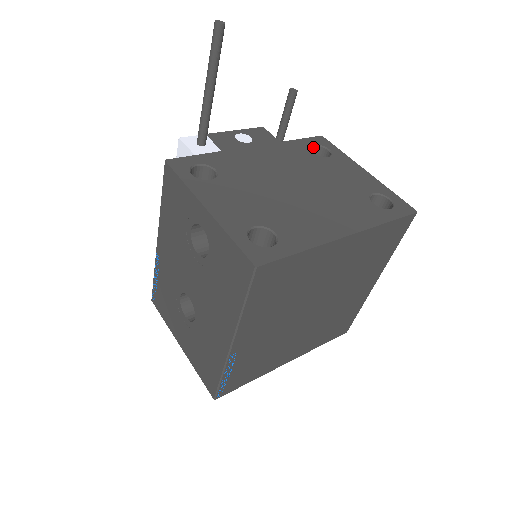
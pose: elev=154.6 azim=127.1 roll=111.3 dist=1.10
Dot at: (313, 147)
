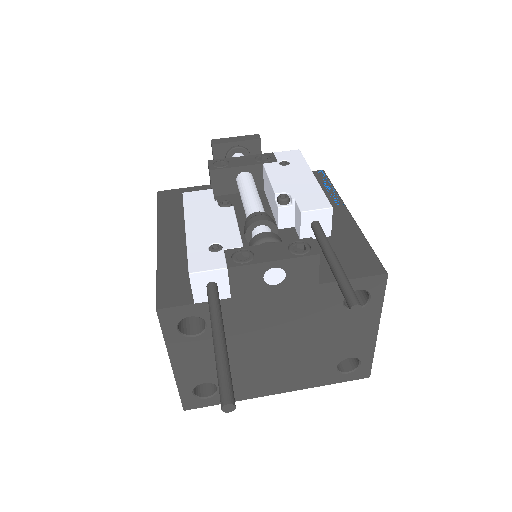
Dot at: (357, 288)
